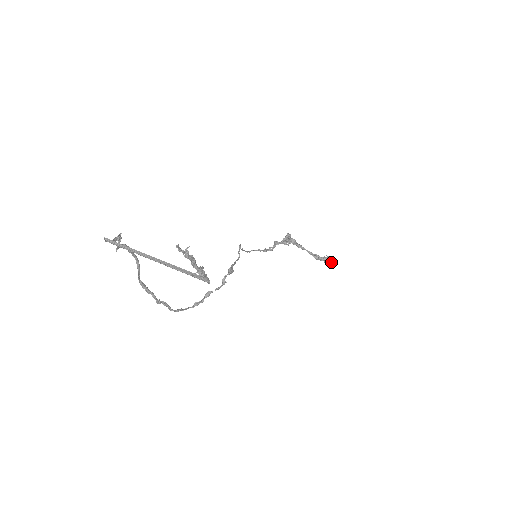
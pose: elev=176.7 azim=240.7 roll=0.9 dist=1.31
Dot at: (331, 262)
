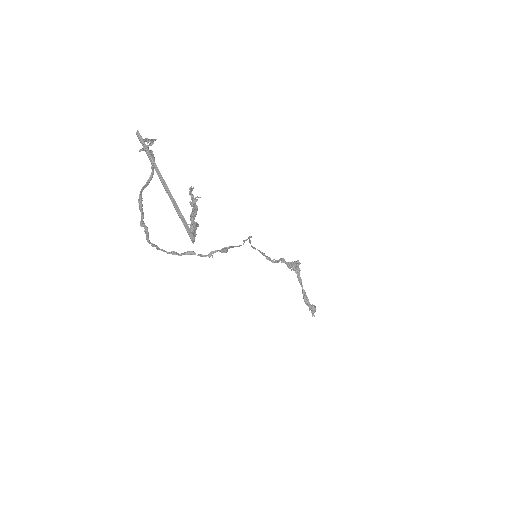
Dot at: occluded
